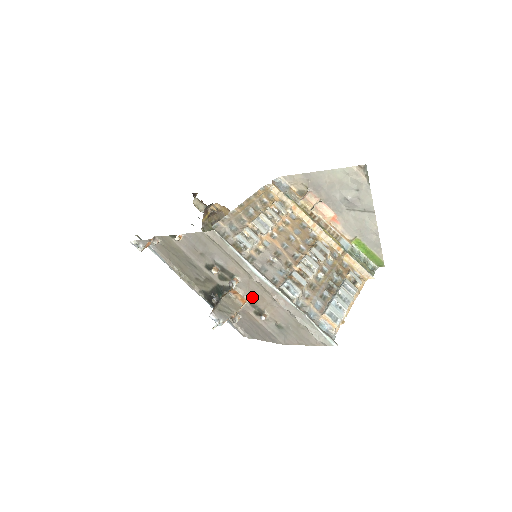
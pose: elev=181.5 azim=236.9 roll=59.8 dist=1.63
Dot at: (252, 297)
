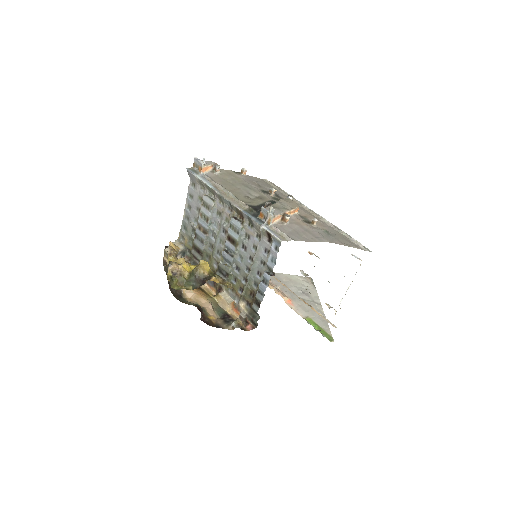
Dot at: (301, 214)
